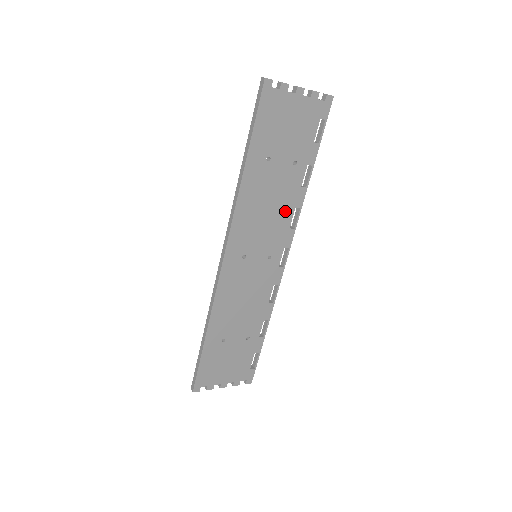
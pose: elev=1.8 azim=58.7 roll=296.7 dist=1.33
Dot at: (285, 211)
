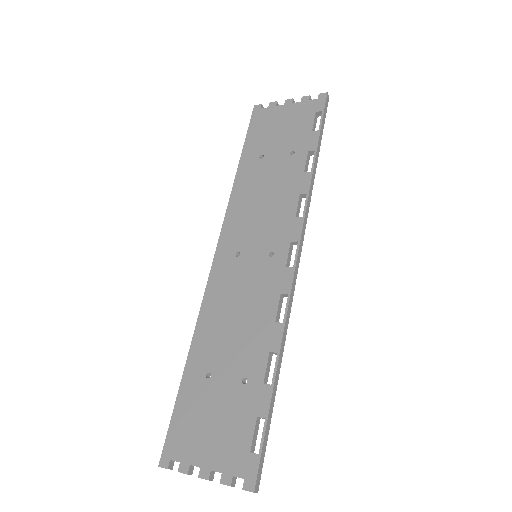
Dot at: (287, 200)
